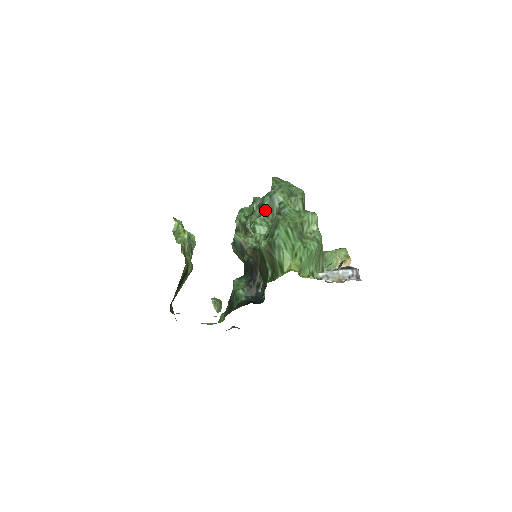
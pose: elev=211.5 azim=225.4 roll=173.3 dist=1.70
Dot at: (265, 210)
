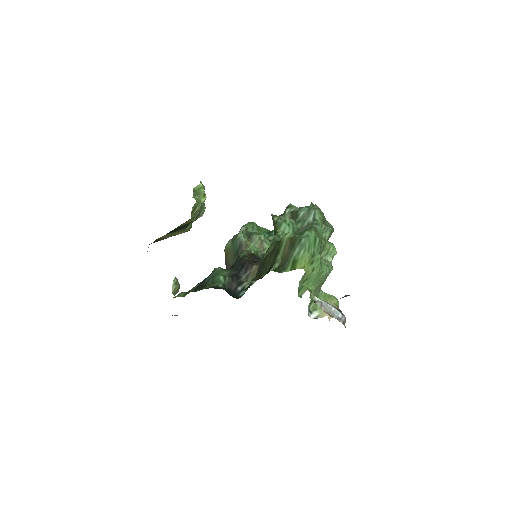
Dot at: (298, 217)
